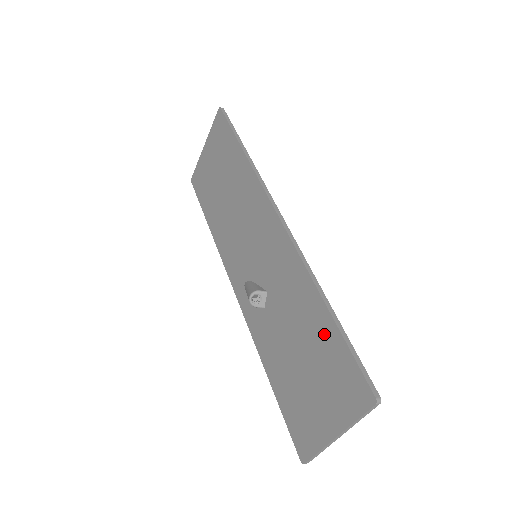
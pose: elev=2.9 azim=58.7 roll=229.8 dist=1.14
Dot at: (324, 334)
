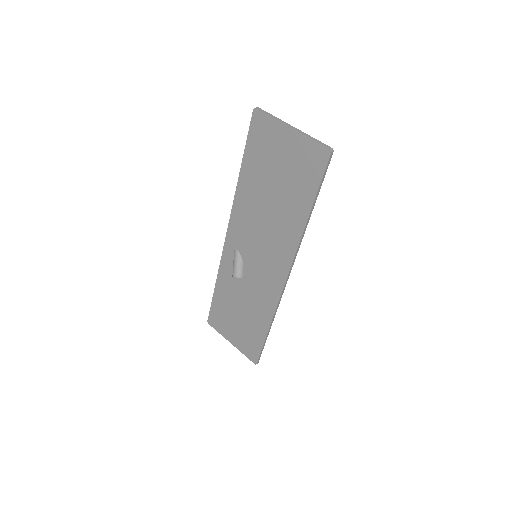
Dot at: (257, 332)
